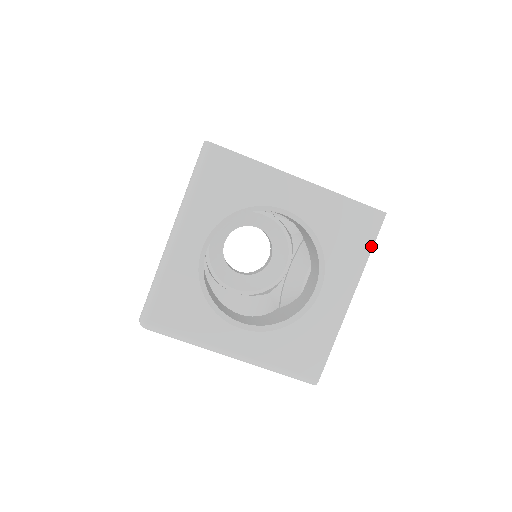
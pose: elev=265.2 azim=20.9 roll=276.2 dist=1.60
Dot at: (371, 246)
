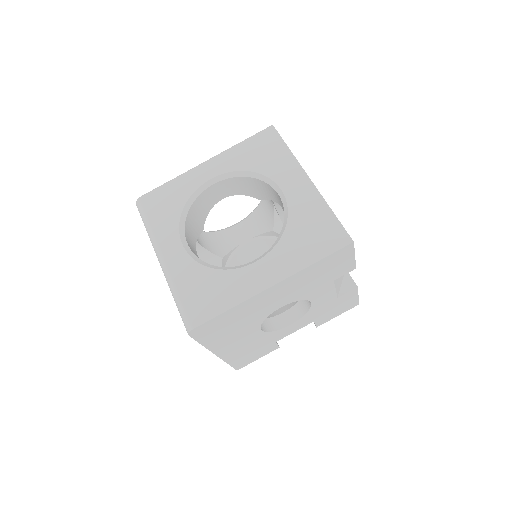
Dot at: (321, 257)
